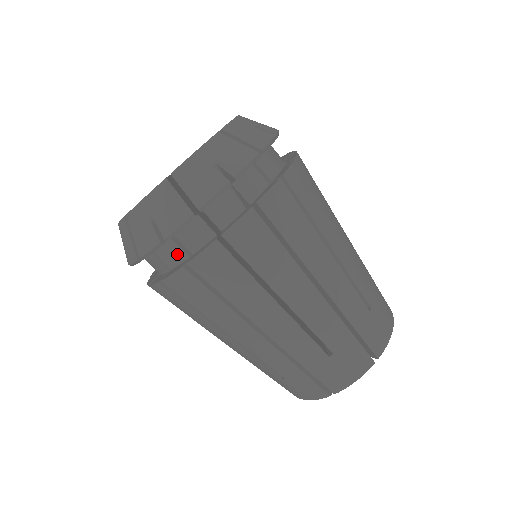
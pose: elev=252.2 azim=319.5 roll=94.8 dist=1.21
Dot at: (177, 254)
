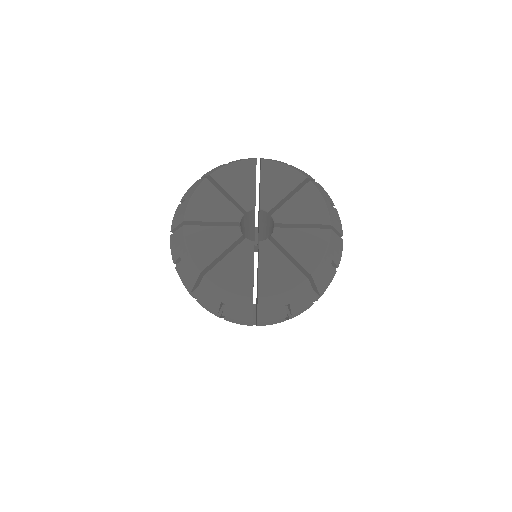
Dot at: occluded
